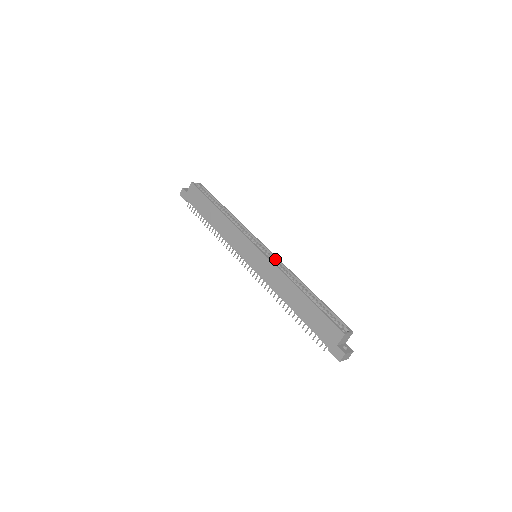
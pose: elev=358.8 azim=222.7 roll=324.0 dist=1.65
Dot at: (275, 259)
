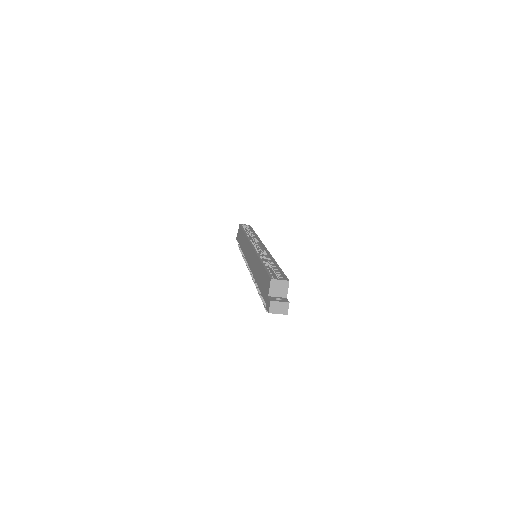
Dot at: (264, 251)
